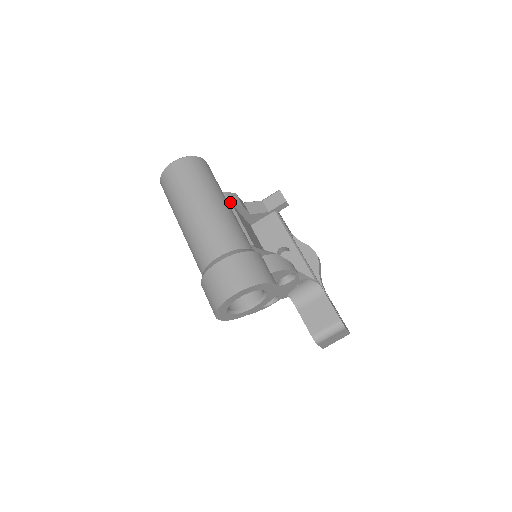
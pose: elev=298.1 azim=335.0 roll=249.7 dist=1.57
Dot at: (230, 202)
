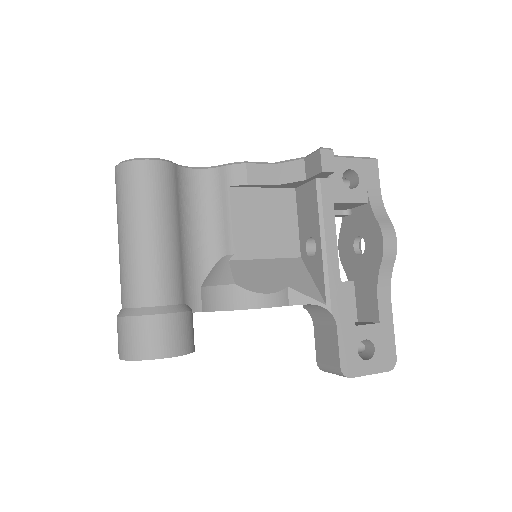
Dot at: (227, 183)
